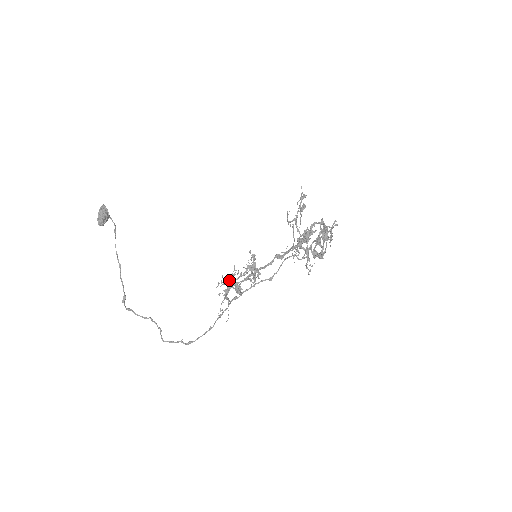
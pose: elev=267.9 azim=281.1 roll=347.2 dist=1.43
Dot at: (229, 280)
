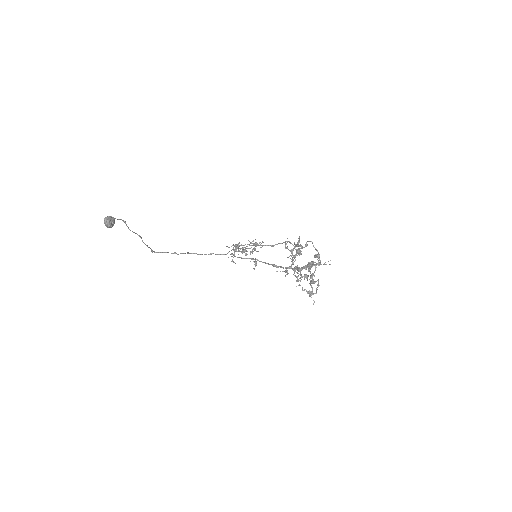
Dot at: (236, 245)
